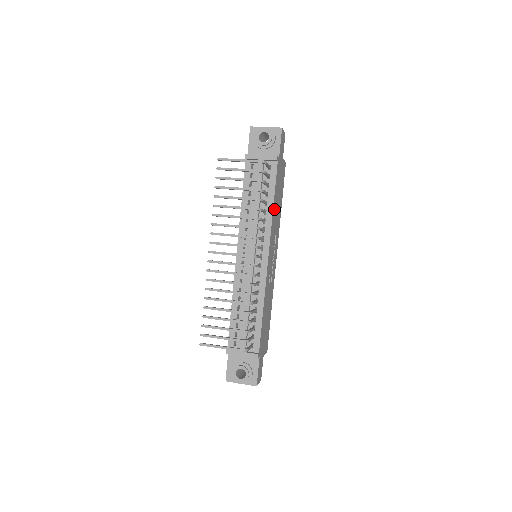
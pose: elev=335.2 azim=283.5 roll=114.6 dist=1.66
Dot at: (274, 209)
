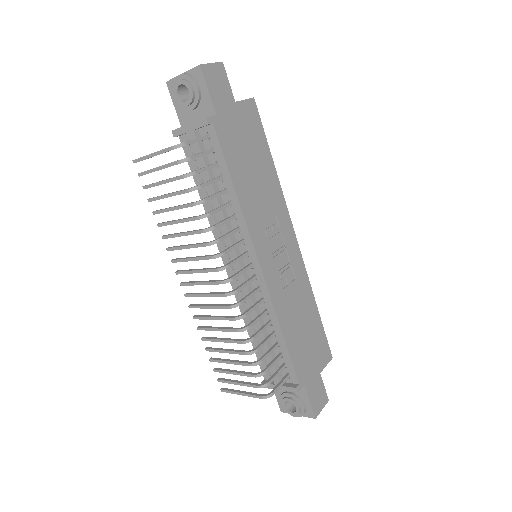
Dot at: (243, 192)
